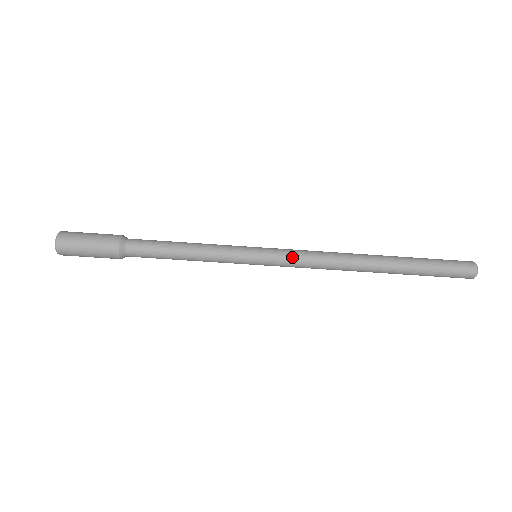
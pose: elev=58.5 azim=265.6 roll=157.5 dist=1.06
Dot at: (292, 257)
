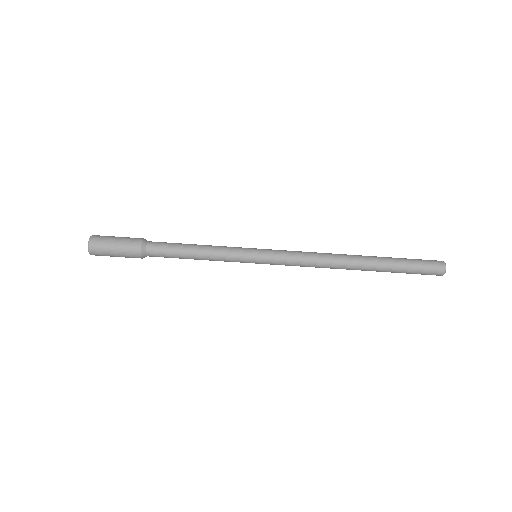
Dot at: (286, 255)
